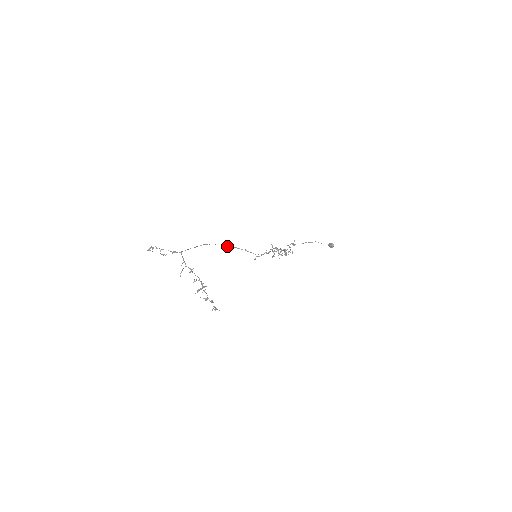
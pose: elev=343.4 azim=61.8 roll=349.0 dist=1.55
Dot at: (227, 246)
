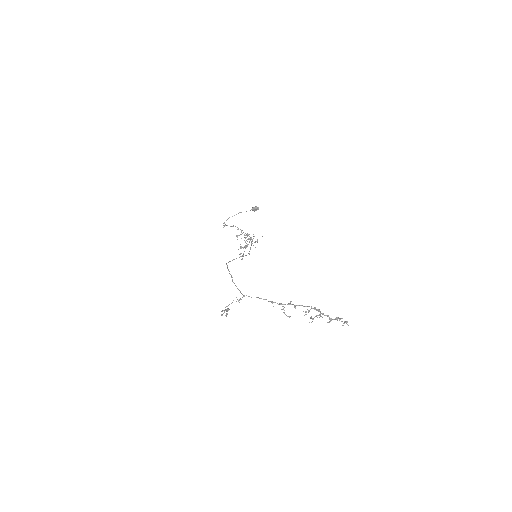
Dot at: occluded
